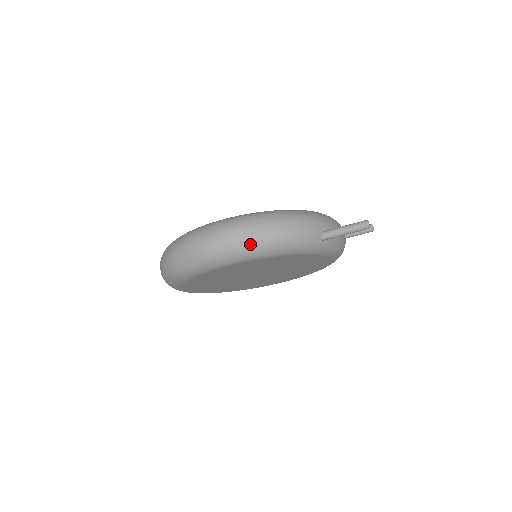
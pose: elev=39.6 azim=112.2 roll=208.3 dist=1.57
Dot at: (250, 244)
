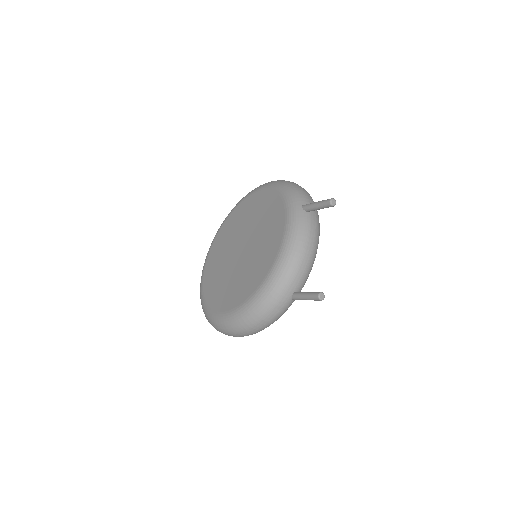
Dot at: occluded
